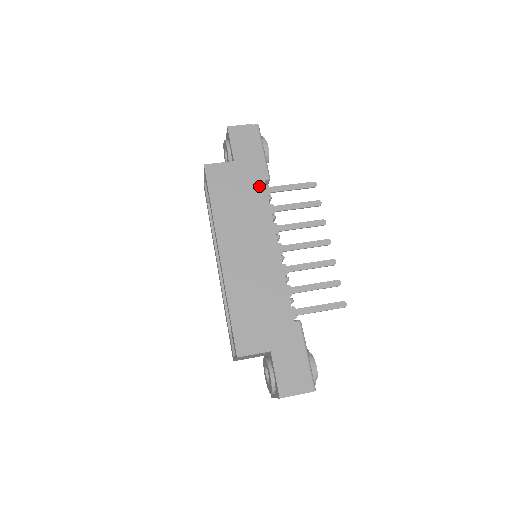
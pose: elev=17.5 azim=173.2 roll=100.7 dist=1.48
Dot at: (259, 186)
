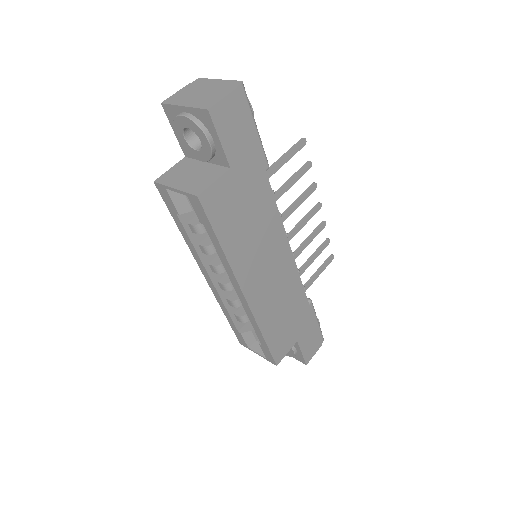
Dot at: (263, 188)
